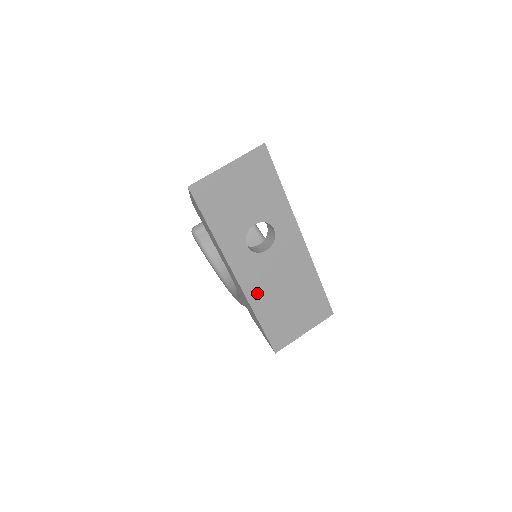
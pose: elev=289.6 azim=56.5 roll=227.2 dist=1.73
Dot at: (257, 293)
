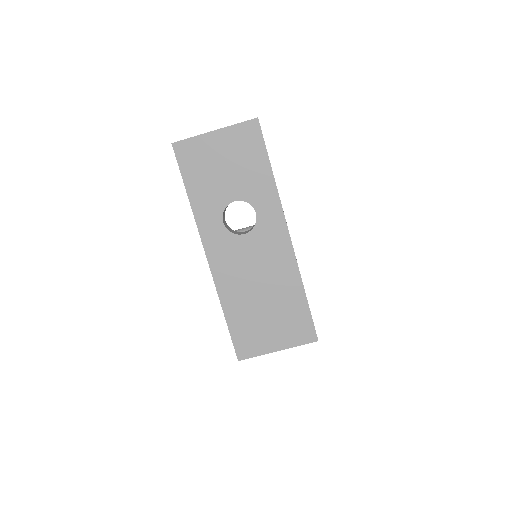
Dot at: (227, 279)
